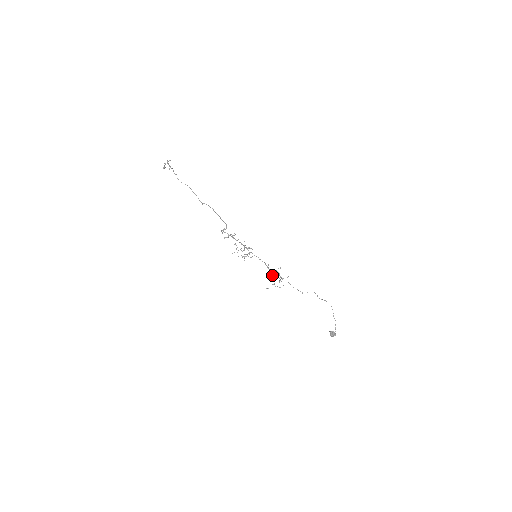
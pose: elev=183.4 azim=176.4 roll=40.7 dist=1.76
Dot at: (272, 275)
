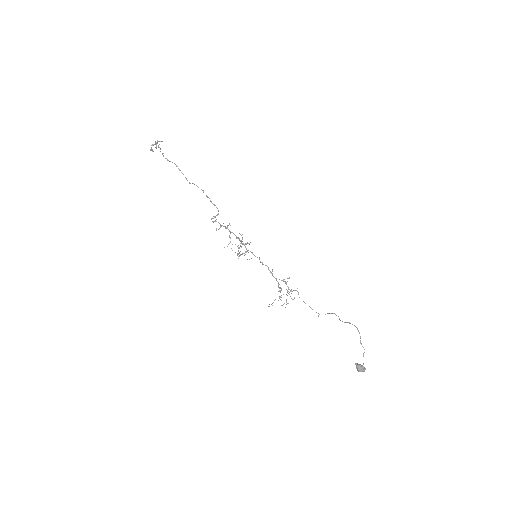
Dot at: (278, 287)
